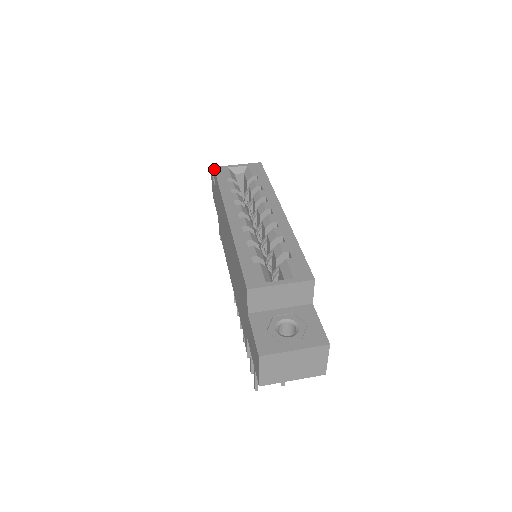
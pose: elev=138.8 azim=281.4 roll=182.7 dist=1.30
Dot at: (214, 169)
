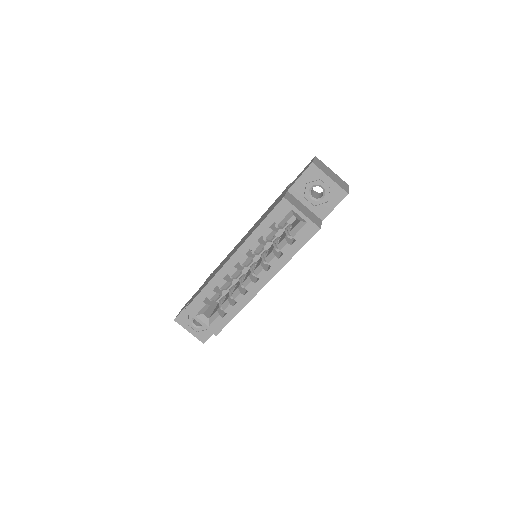
Dot at: (280, 201)
